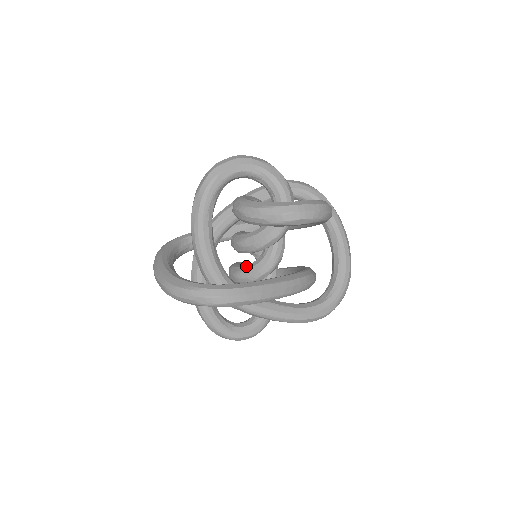
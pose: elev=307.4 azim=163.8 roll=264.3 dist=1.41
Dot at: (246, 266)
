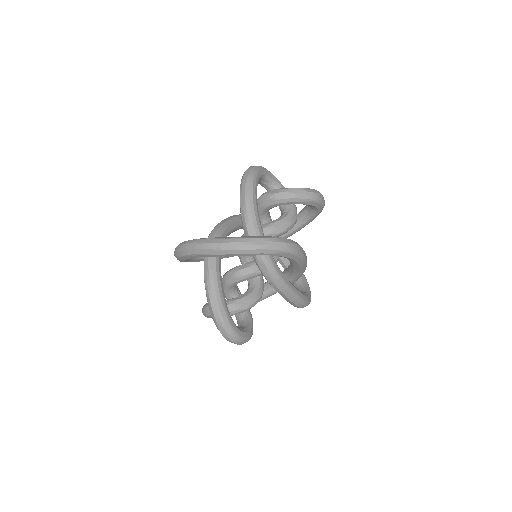
Dot at: occluded
